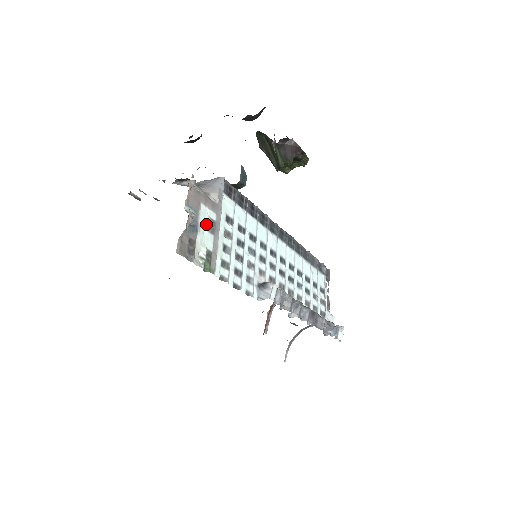
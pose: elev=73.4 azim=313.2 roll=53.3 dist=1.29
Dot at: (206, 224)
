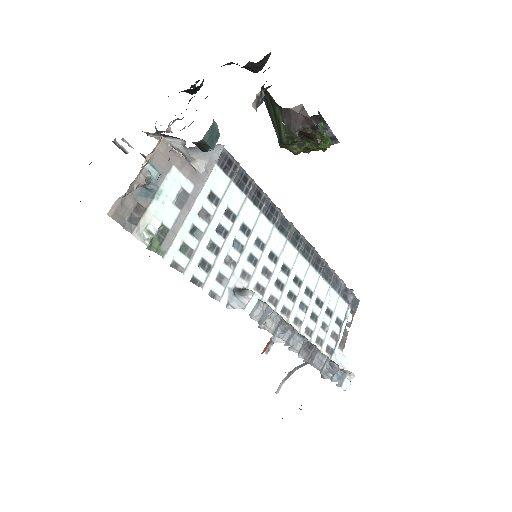
Dot at: (172, 193)
